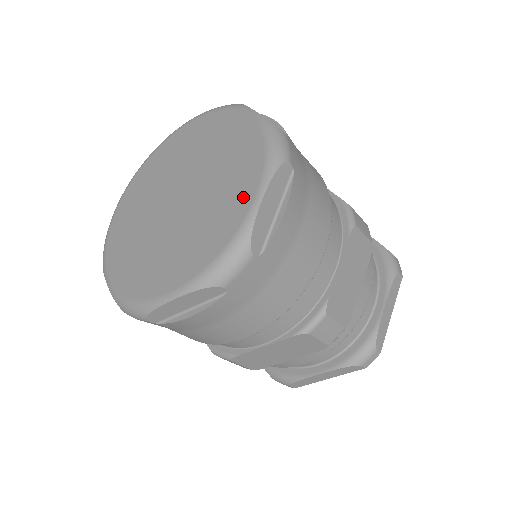
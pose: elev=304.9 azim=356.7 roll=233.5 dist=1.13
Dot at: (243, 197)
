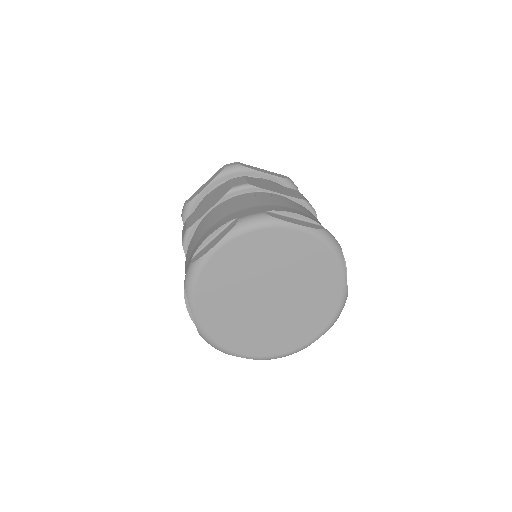
Dot at: (310, 333)
